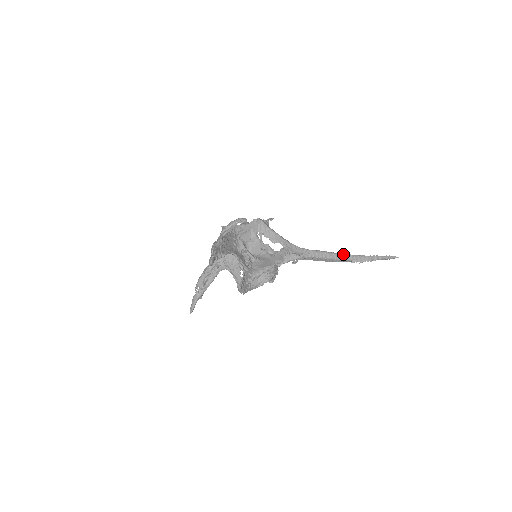
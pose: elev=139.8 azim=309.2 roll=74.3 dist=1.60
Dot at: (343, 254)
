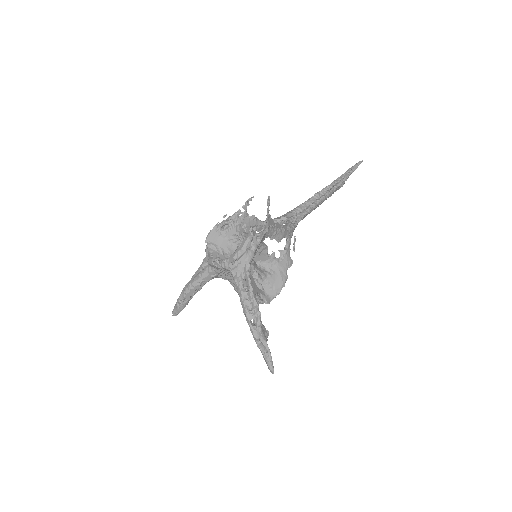
Dot at: (326, 195)
